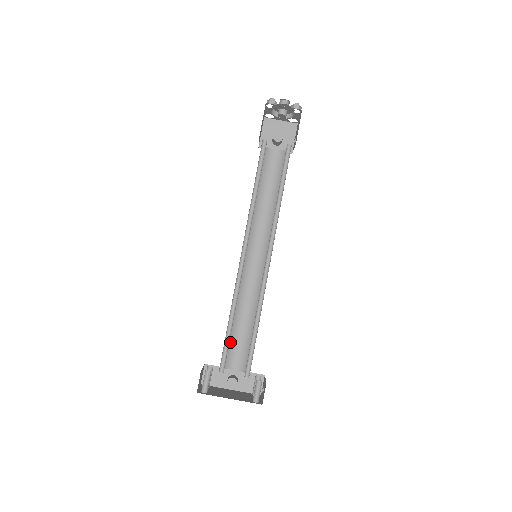
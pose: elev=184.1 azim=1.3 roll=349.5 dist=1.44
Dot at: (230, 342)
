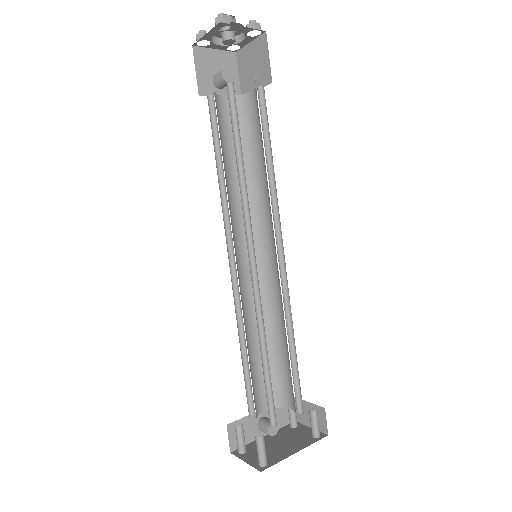
Dot at: (252, 381)
